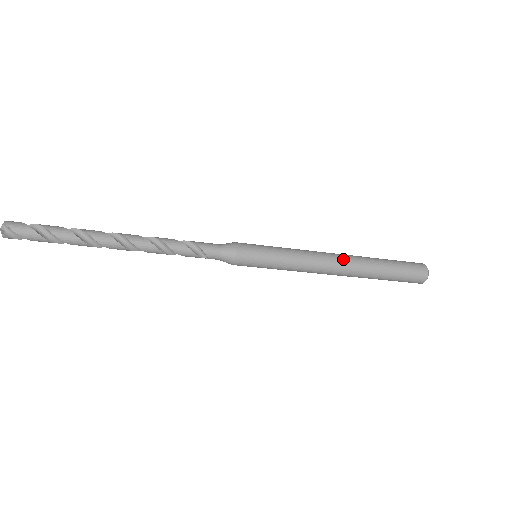
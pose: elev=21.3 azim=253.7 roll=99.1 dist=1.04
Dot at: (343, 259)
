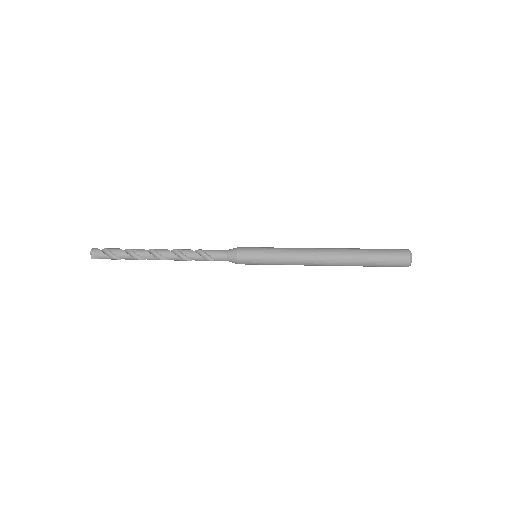
Dot at: (326, 257)
